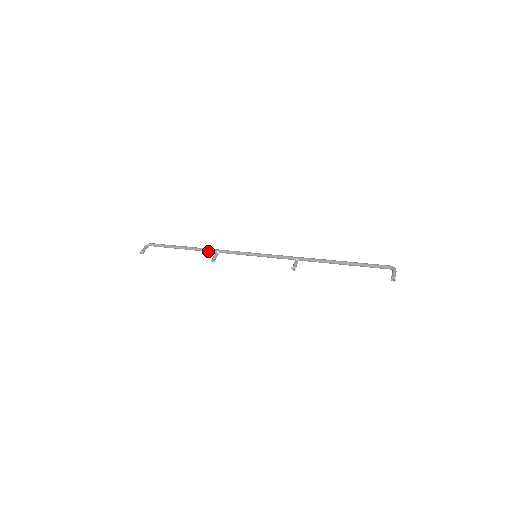
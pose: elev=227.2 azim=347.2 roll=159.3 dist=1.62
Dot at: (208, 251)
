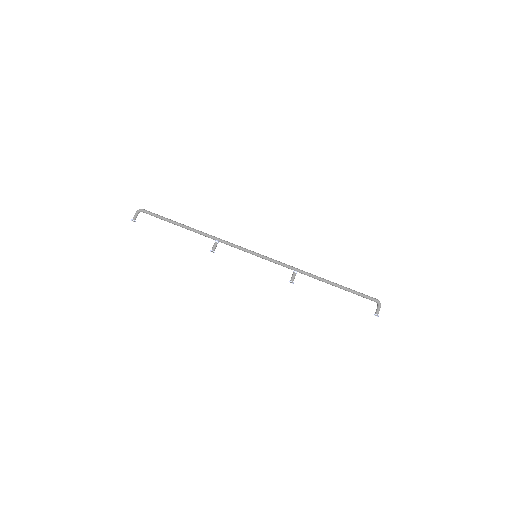
Dot at: occluded
